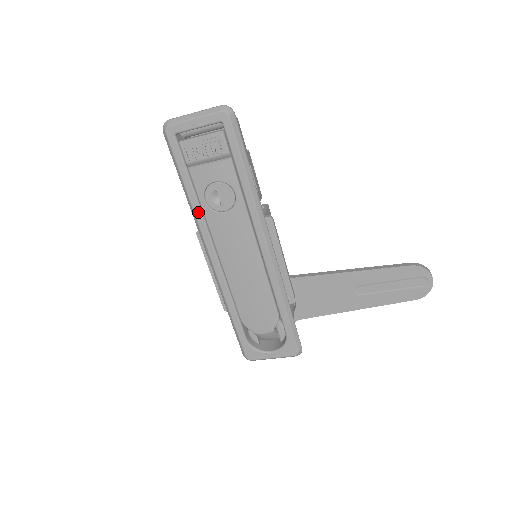
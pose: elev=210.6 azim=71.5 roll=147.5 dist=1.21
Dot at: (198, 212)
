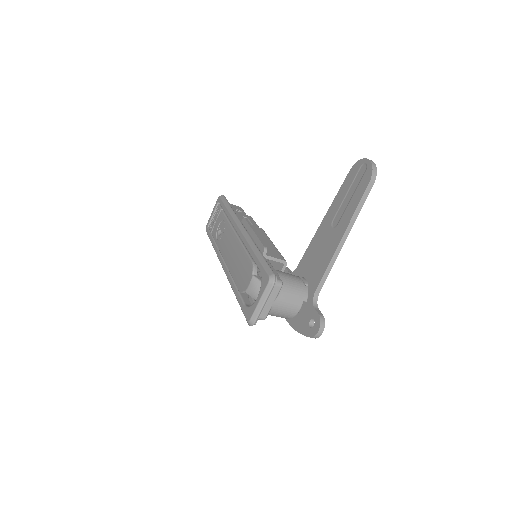
Dot at: (216, 249)
